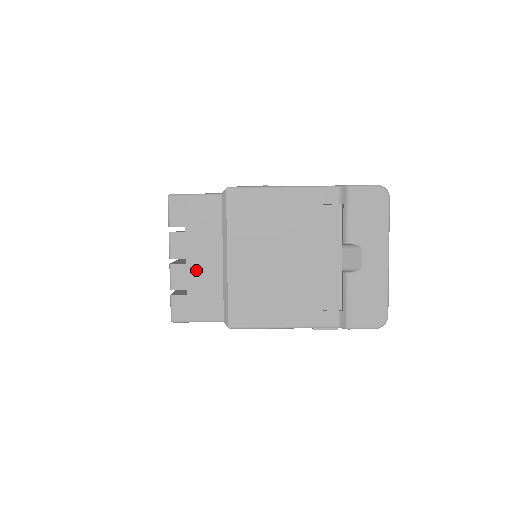
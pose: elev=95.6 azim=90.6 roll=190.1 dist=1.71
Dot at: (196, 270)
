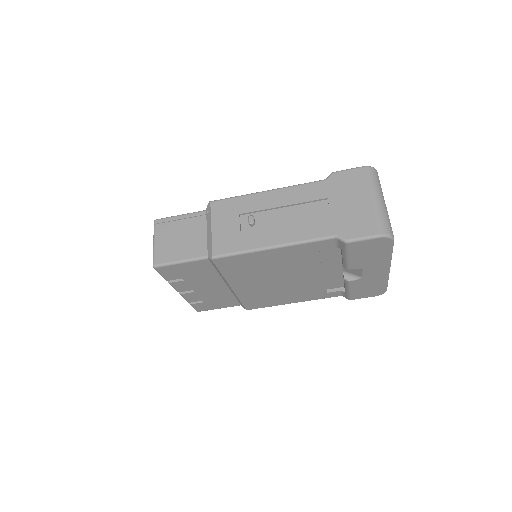
Dot at: (205, 293)
